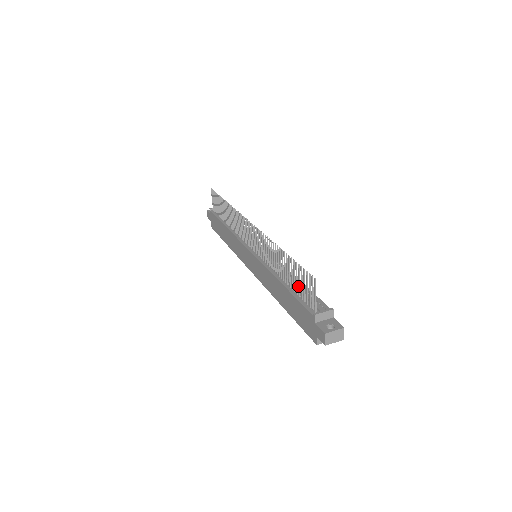
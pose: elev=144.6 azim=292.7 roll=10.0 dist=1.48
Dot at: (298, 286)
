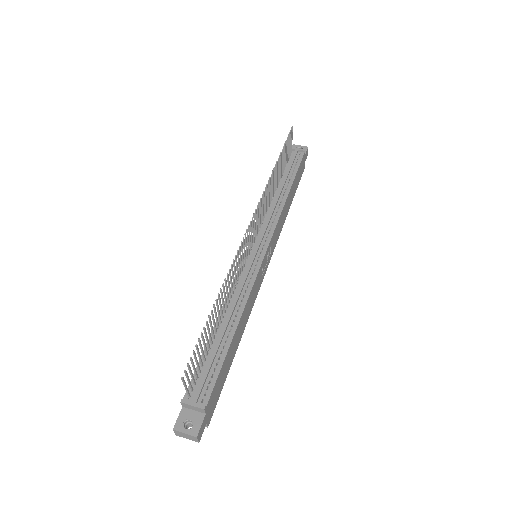
Dot at: (202, 353)
